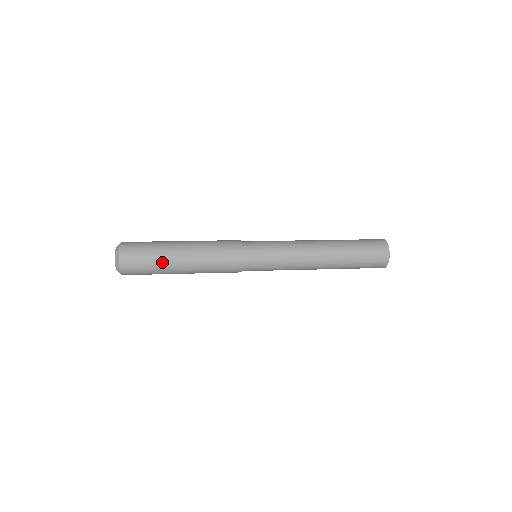
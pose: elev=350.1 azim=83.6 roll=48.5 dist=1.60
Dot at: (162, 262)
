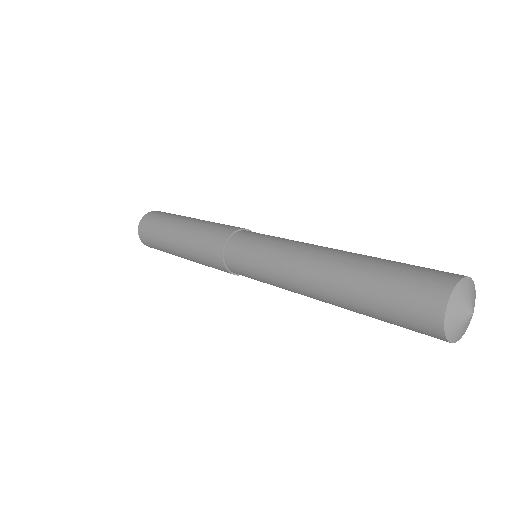
Dot at: (166, 249)
